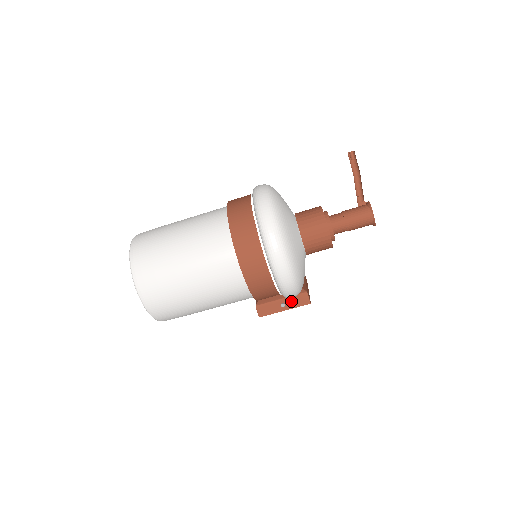
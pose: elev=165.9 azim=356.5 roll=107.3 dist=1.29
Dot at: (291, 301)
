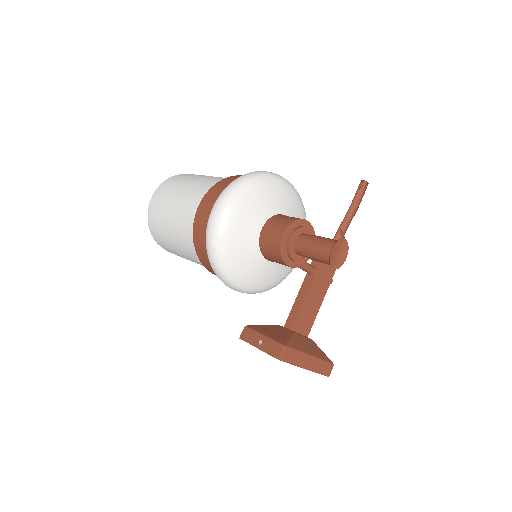
Dot at: (268, 344)
